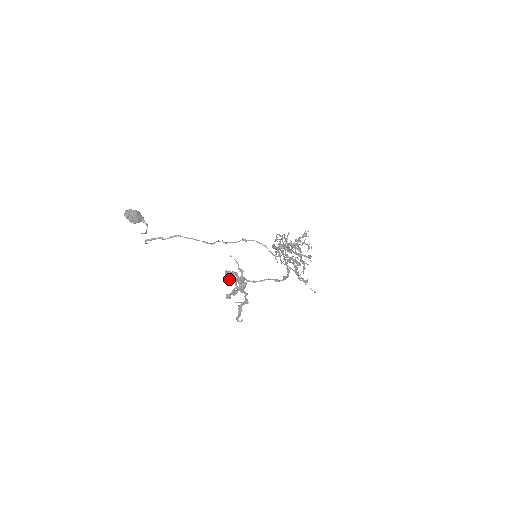
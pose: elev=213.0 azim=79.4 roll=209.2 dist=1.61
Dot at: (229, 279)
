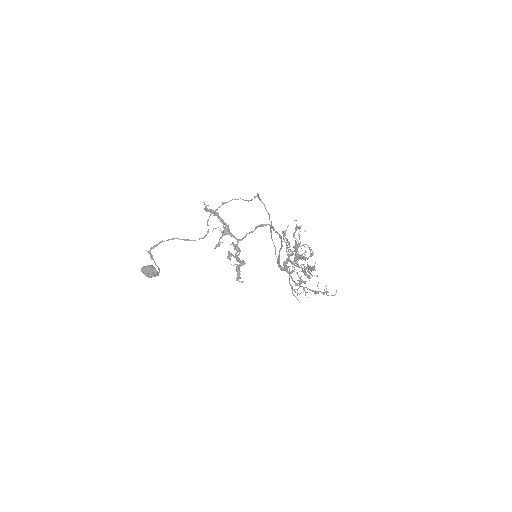
Dot at: occluded
